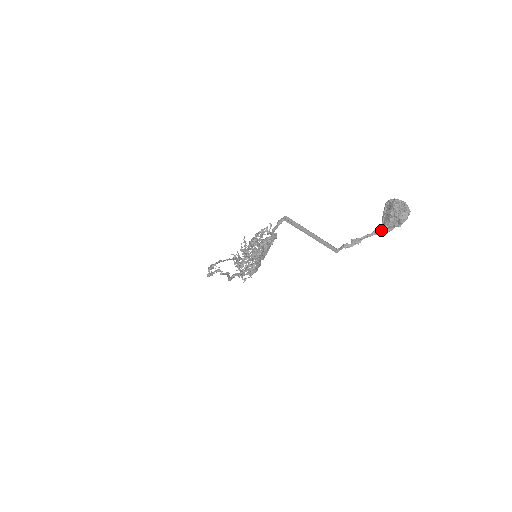
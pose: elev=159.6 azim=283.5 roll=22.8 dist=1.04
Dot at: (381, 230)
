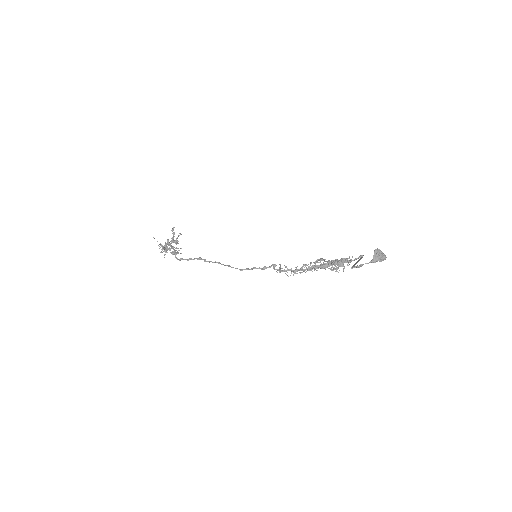
Dot at: (374, 262)
